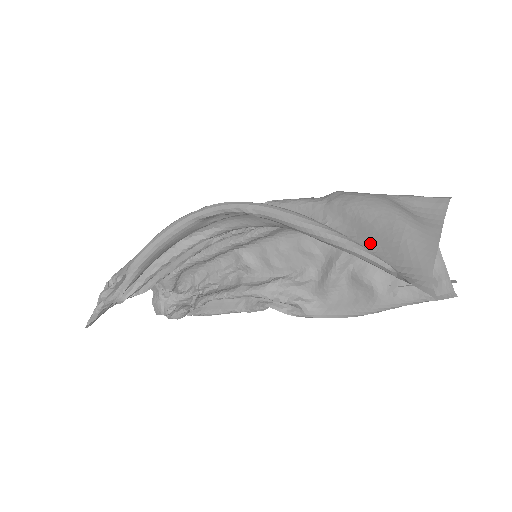
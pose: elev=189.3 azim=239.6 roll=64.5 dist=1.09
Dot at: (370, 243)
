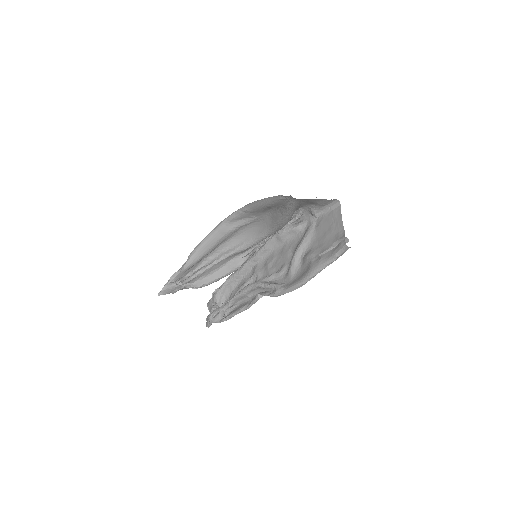
Dot at: occluded
